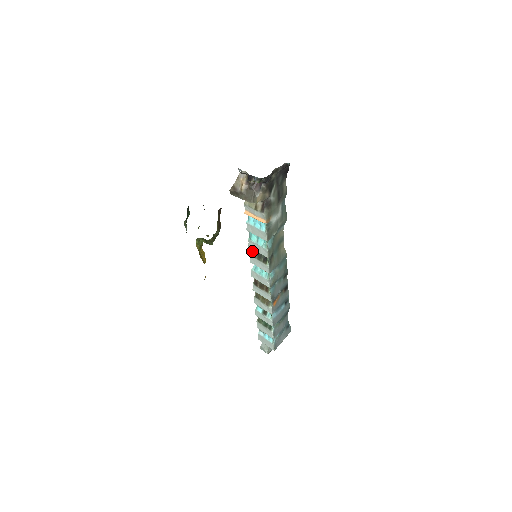
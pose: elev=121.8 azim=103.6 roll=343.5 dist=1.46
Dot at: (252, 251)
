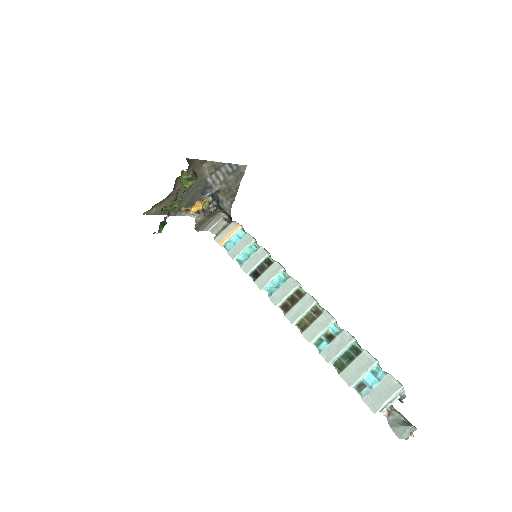
Dot at: (253, 277)
